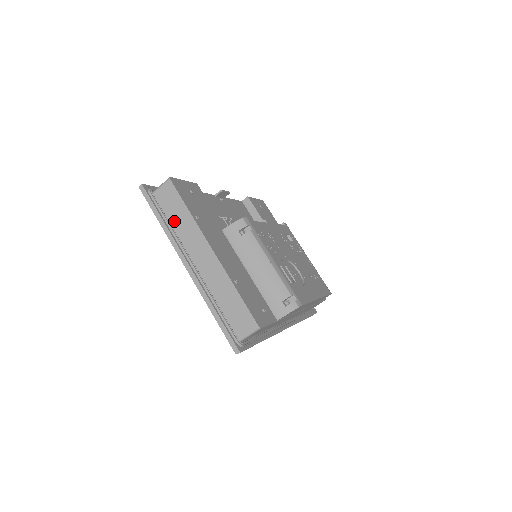
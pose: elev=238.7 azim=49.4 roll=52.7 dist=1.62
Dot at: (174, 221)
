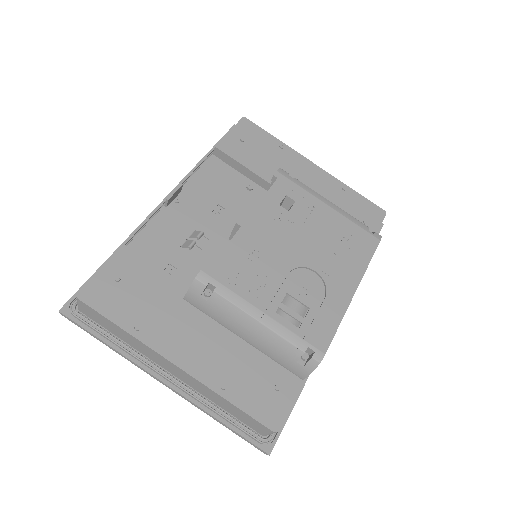
Dot at: (119, 336)
